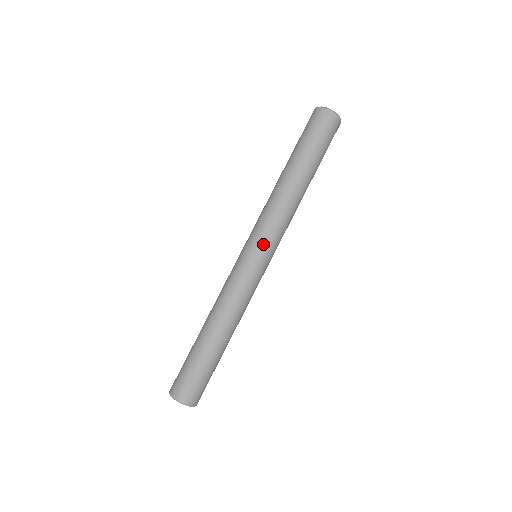
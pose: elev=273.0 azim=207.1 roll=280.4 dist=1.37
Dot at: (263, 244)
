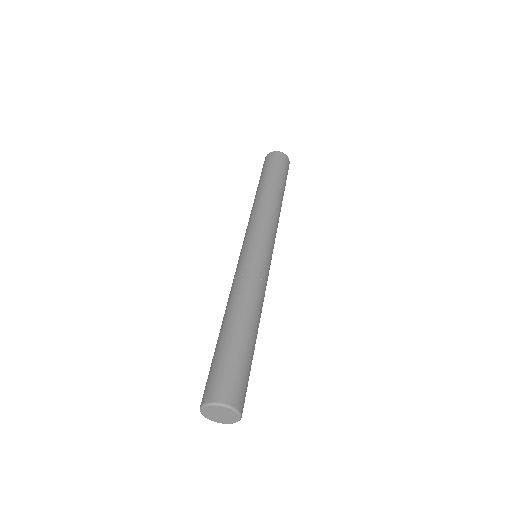
Dot at: (263, 236)
